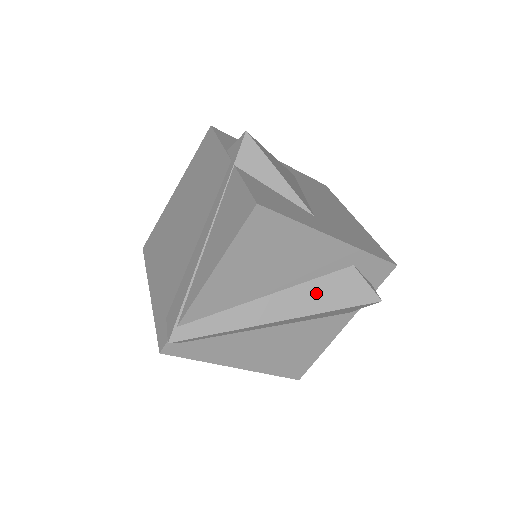
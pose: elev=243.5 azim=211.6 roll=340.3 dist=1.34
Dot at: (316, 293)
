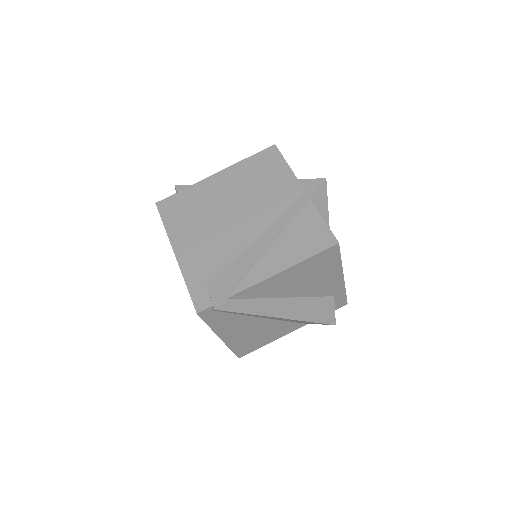
Dot at: (309, 307)
